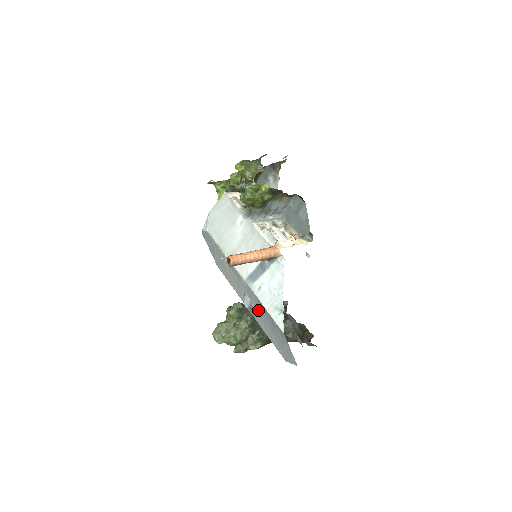
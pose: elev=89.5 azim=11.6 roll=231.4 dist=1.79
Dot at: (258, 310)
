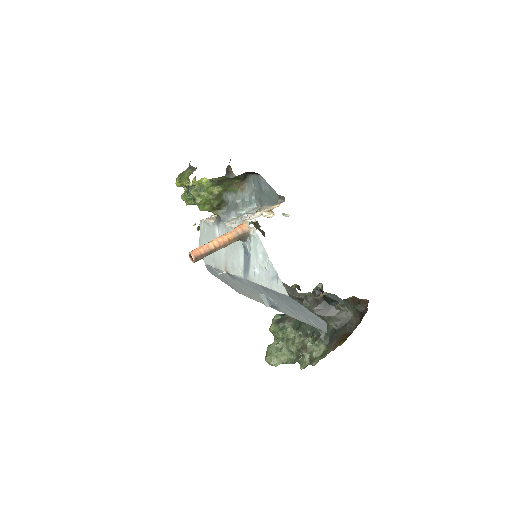
Dot at: (272, 299)
